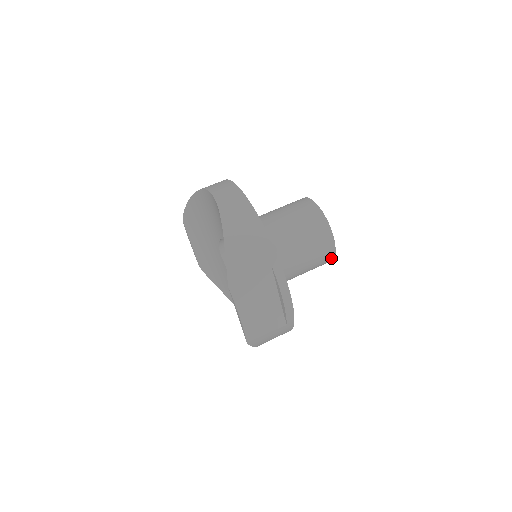
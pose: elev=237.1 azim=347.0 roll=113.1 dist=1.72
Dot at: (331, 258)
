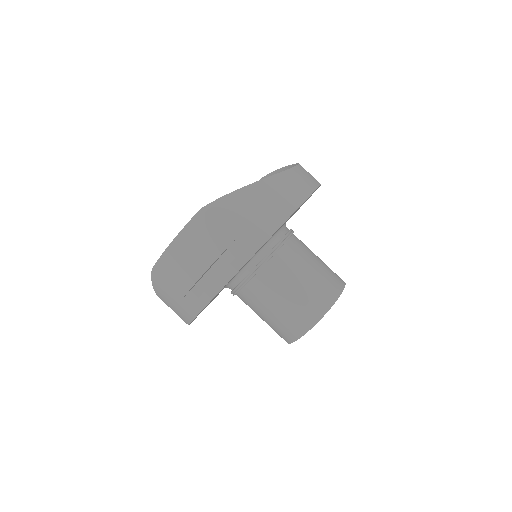
Dot at: (291, 338)
